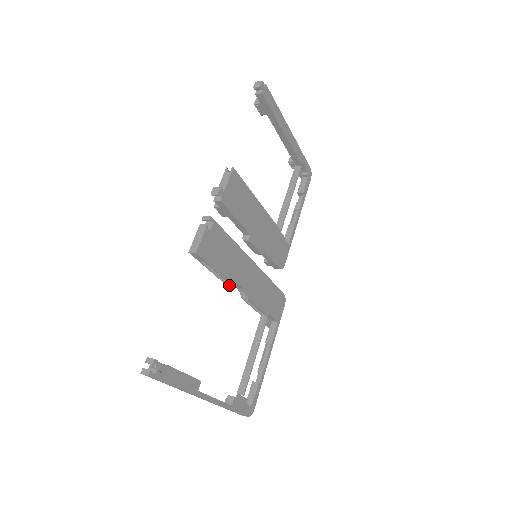
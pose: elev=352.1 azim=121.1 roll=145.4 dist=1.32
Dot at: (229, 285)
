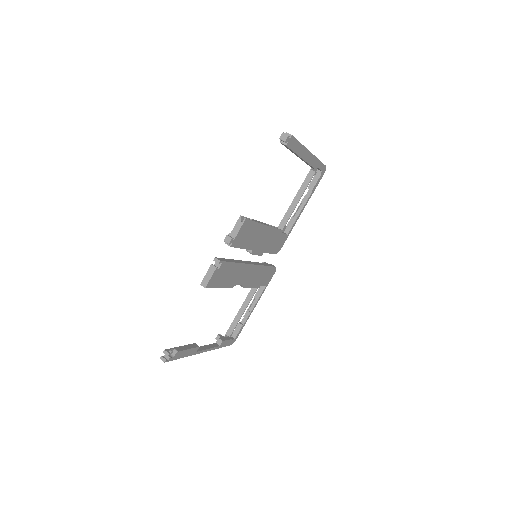
Dot at: occluded
